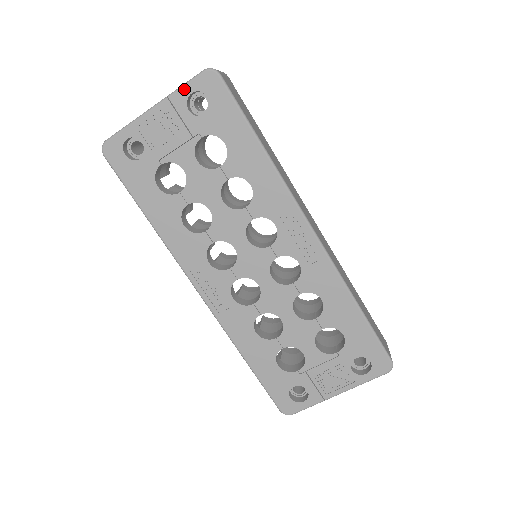
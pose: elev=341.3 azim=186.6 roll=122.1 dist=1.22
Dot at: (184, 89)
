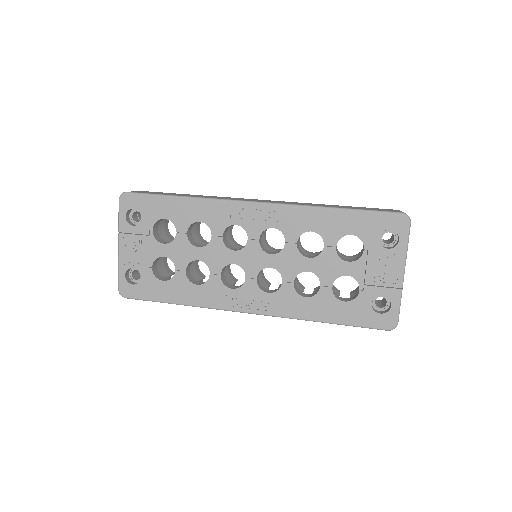
Dot at: (121, 219)
